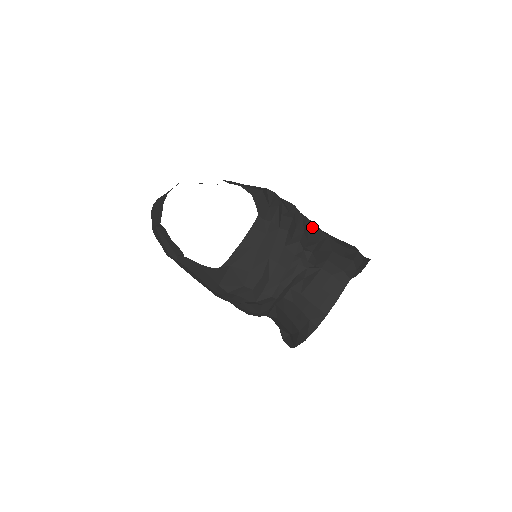
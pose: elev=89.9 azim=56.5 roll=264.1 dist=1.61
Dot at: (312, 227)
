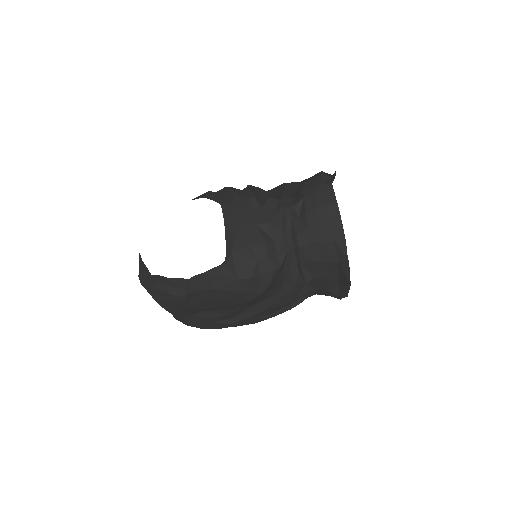
Dot at: (273, 190)
